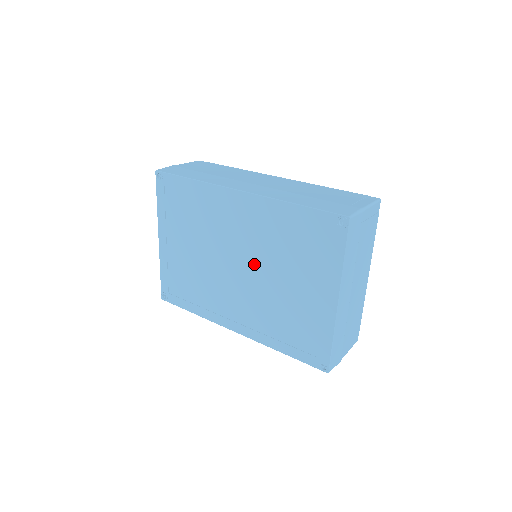
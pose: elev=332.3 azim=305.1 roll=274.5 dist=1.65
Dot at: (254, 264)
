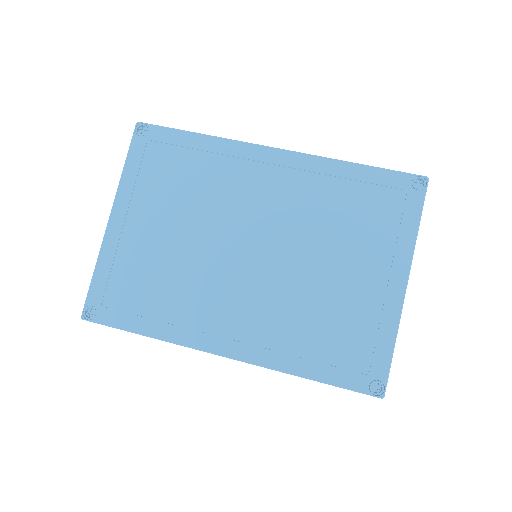
Dot at: (281, 244)
